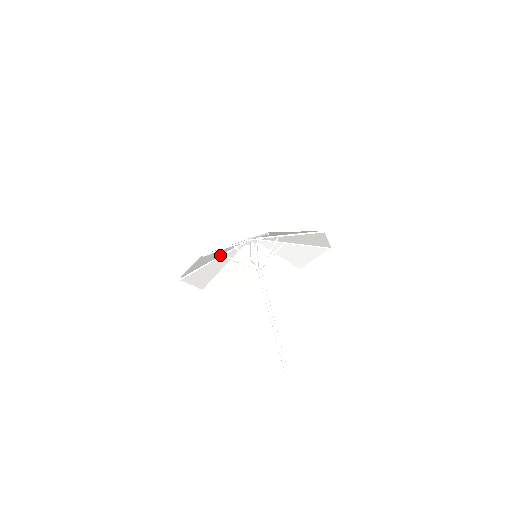
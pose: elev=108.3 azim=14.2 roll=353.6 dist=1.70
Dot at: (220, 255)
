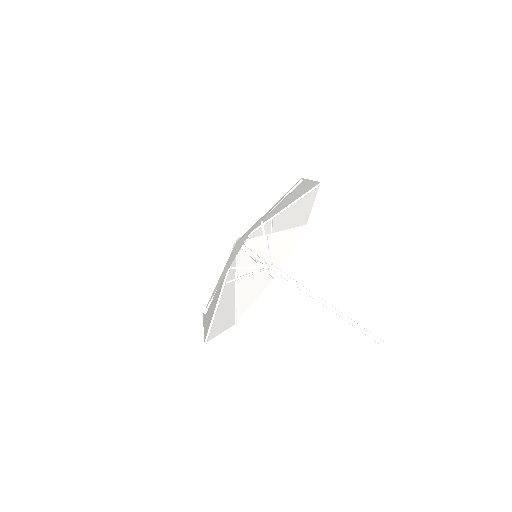
Dot at: occluded
